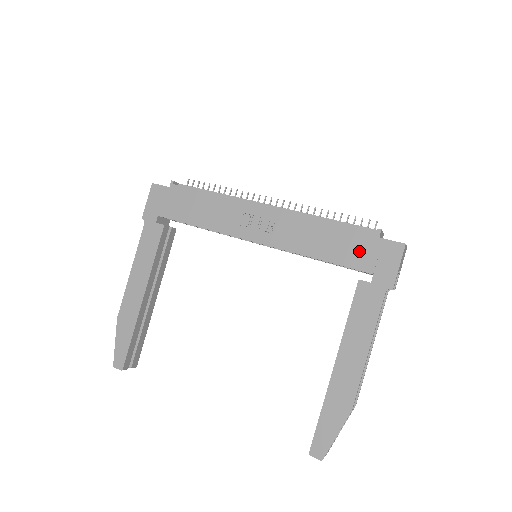
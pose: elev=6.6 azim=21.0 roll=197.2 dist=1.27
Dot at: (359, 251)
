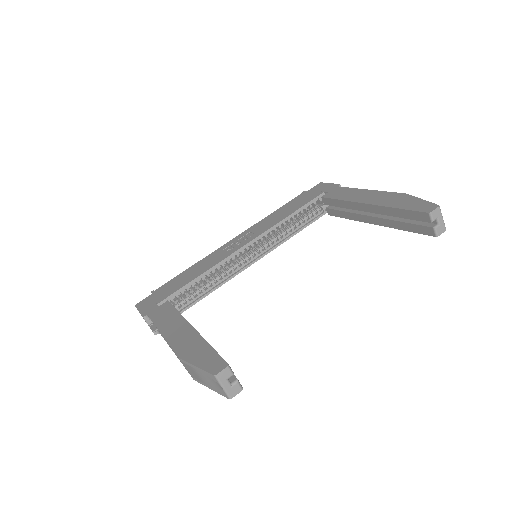
Dot at: (305, 198)
